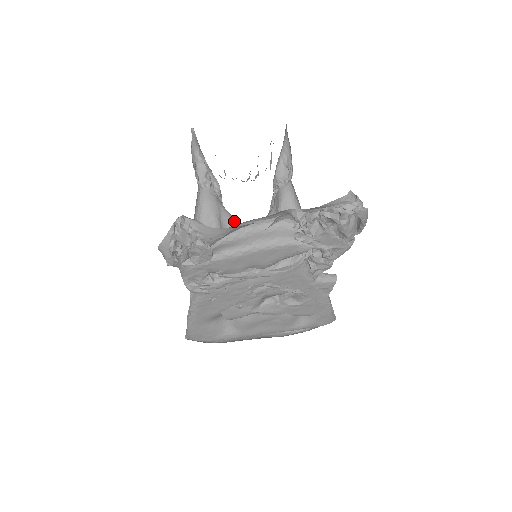
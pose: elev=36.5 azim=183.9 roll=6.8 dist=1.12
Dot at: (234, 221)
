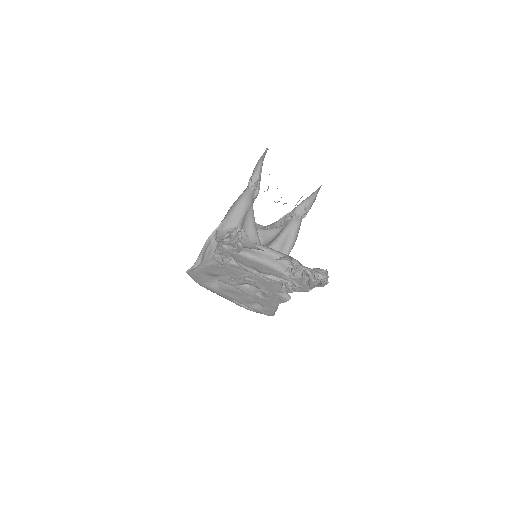
Dot at: (253, 219)
